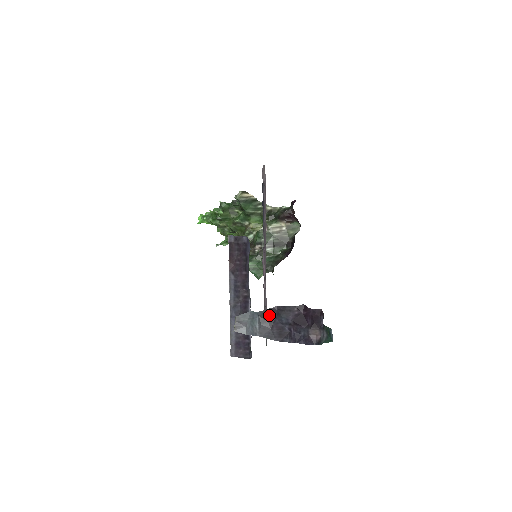
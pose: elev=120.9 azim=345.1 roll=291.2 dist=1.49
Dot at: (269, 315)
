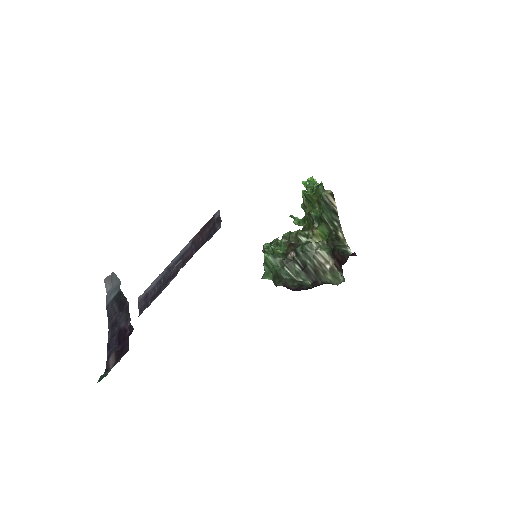
Dot at: (122, 302)
